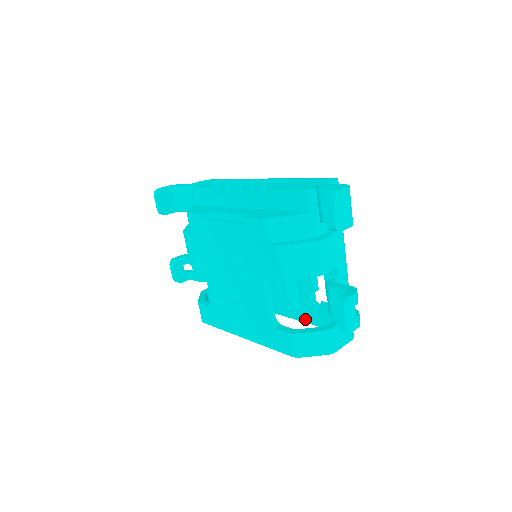
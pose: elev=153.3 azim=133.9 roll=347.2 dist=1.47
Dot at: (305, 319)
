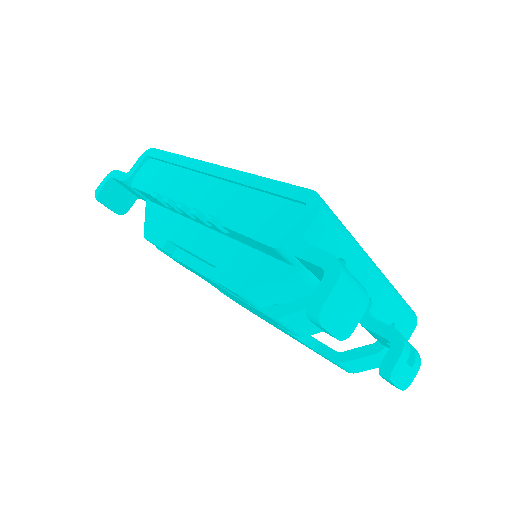
Dot at: occluded
